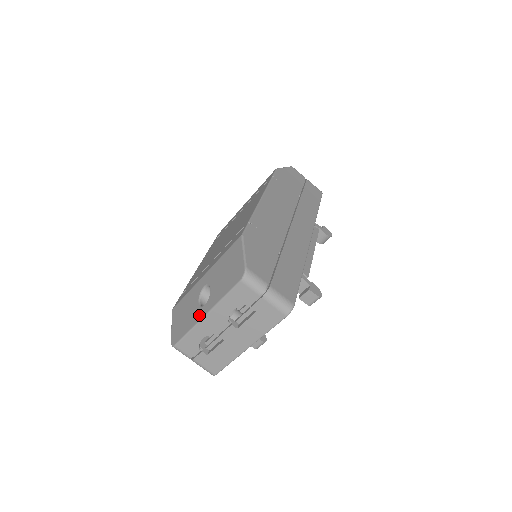
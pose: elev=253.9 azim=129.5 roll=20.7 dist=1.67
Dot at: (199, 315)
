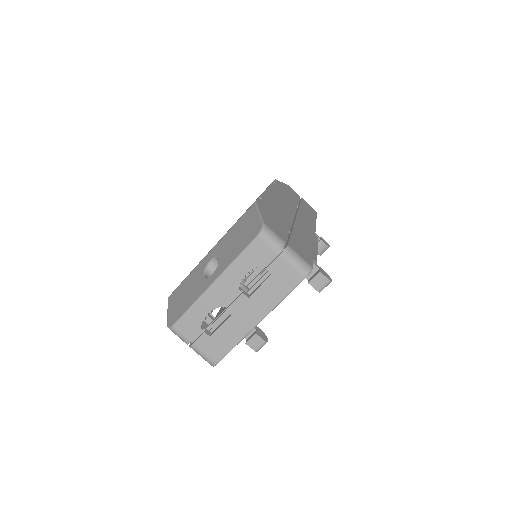
Dot at: (205, 285)
